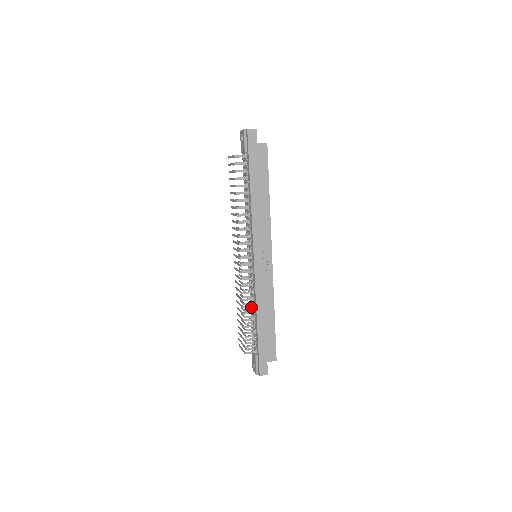
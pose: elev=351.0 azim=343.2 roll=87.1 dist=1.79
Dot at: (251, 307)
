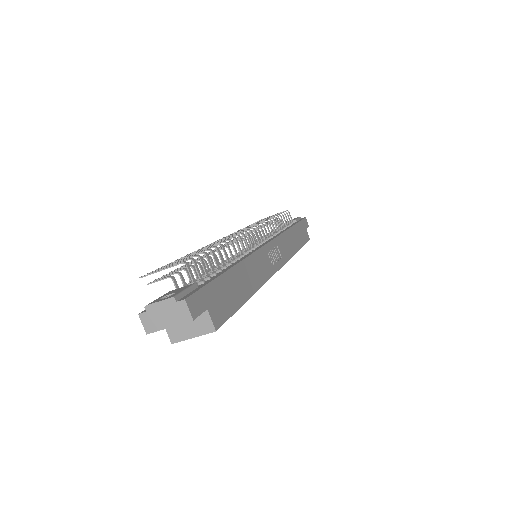
Dot at: occluded
